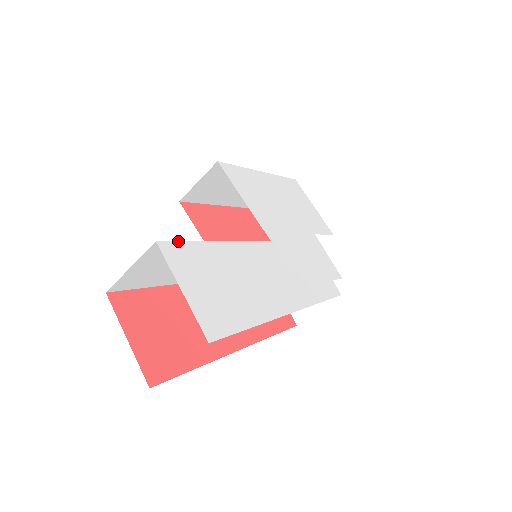
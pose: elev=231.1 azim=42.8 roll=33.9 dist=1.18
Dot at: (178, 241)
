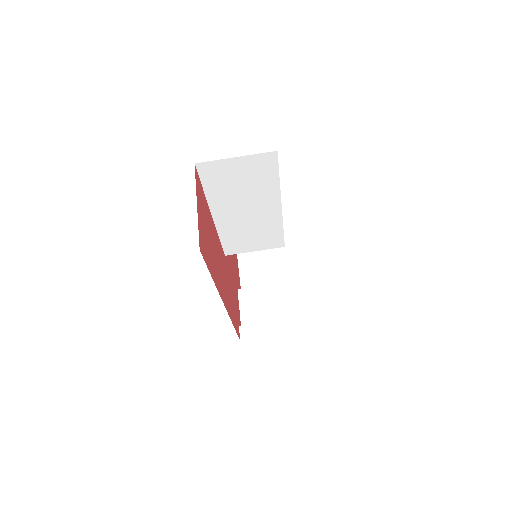
Dot at: occluded
